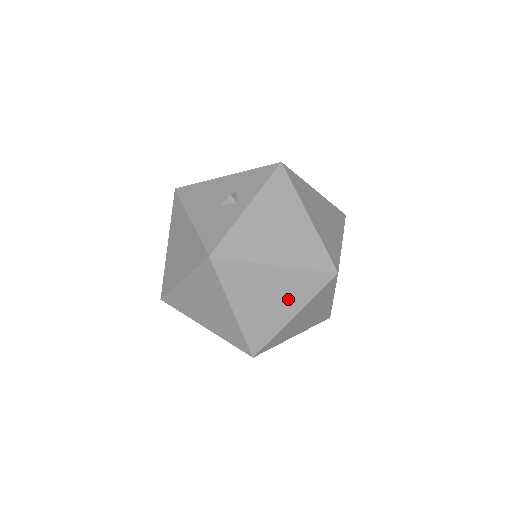
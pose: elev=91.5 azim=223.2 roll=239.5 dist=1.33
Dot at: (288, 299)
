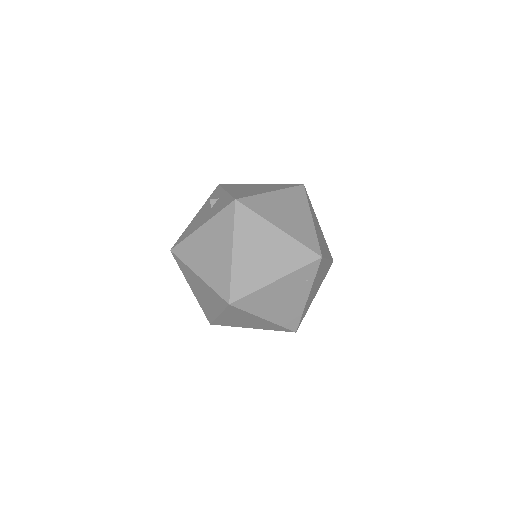
Dot at: (298, 209)
